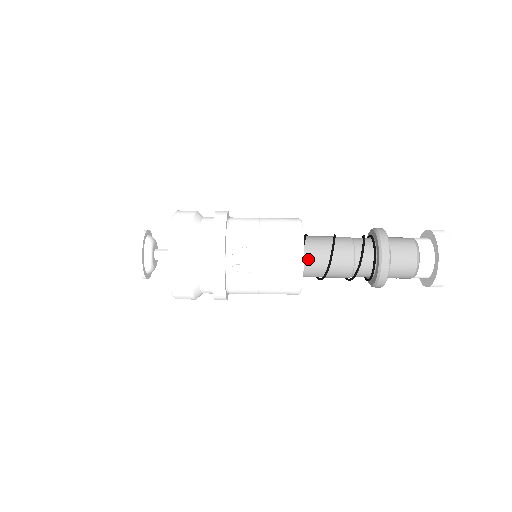
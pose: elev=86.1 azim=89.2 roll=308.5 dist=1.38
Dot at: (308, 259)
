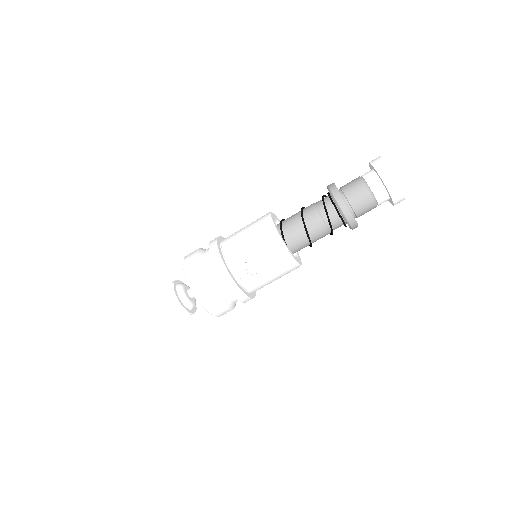
Dot at: (291, 241)
